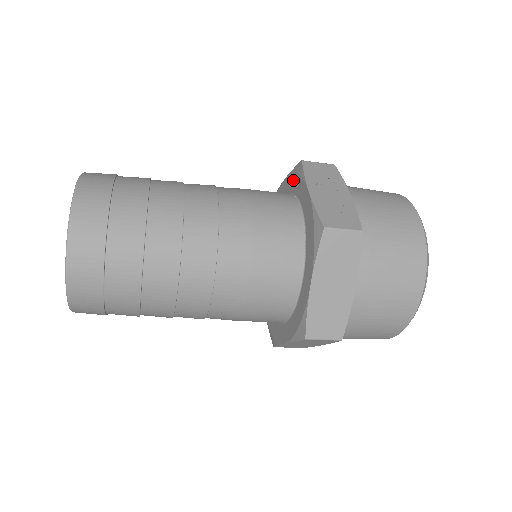
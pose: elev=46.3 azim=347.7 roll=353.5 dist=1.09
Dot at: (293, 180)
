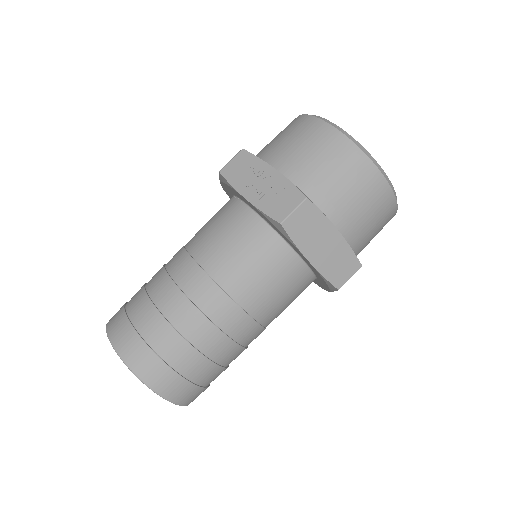
Dot at: (227, 187)
